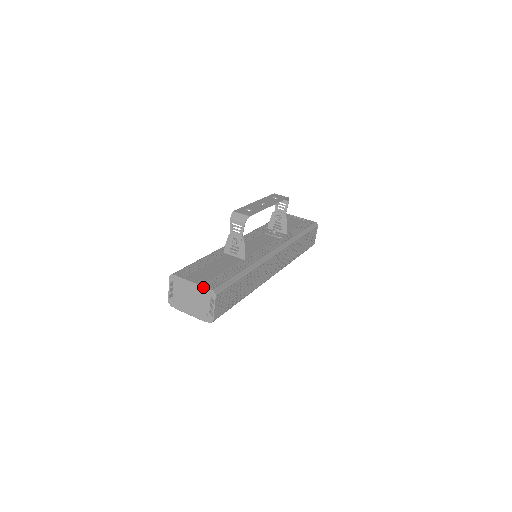
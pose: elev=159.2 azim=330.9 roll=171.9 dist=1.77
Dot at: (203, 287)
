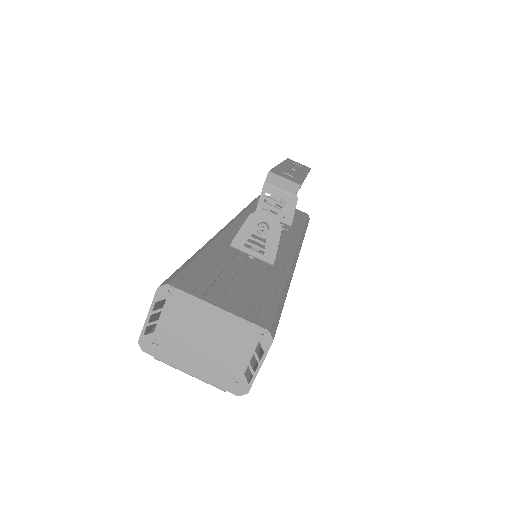
Dot at: (244, 321)
